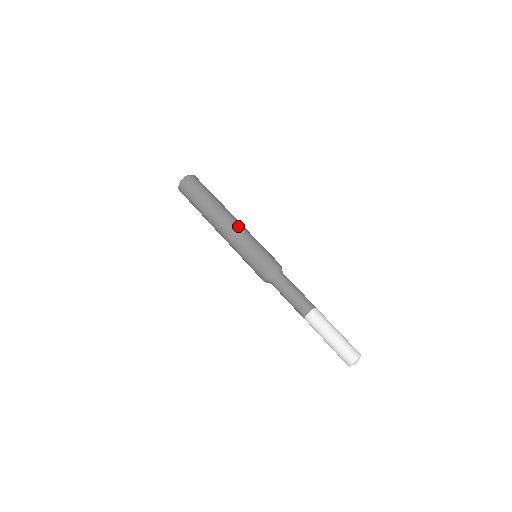
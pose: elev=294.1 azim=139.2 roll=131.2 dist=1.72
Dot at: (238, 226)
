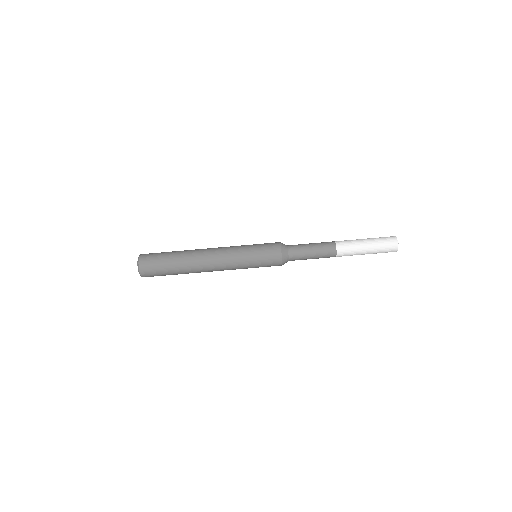
Dot at: (221, 250)
